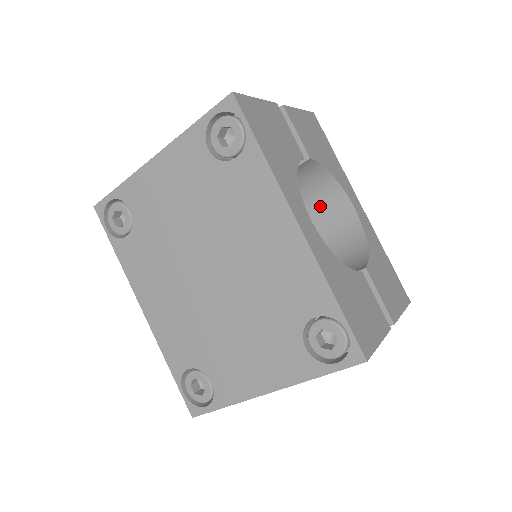
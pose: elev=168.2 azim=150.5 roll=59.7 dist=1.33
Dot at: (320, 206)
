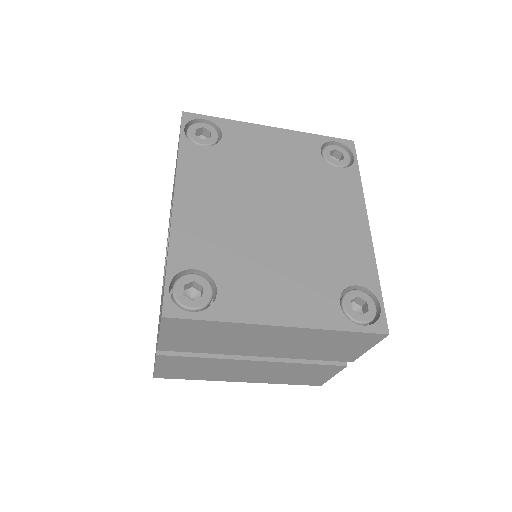
Dot at: occluded
